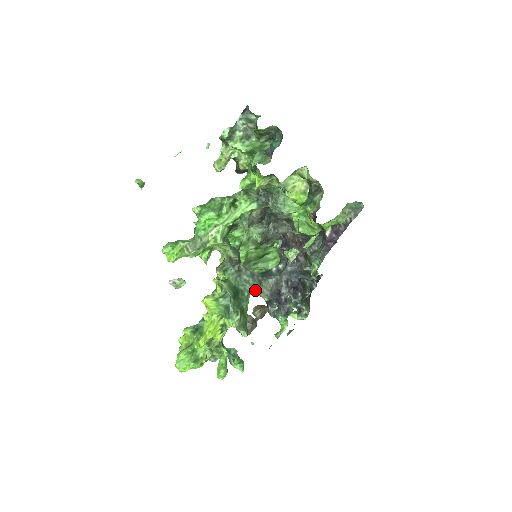
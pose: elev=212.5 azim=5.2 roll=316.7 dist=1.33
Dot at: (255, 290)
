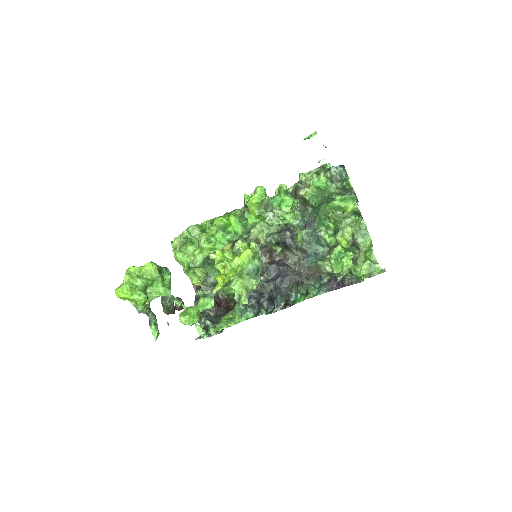
Dot at: occluded
